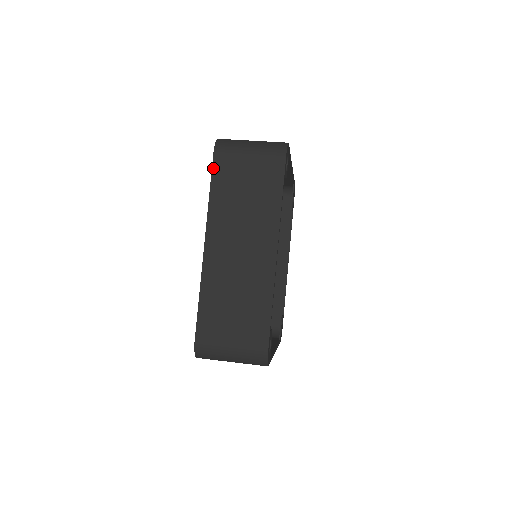
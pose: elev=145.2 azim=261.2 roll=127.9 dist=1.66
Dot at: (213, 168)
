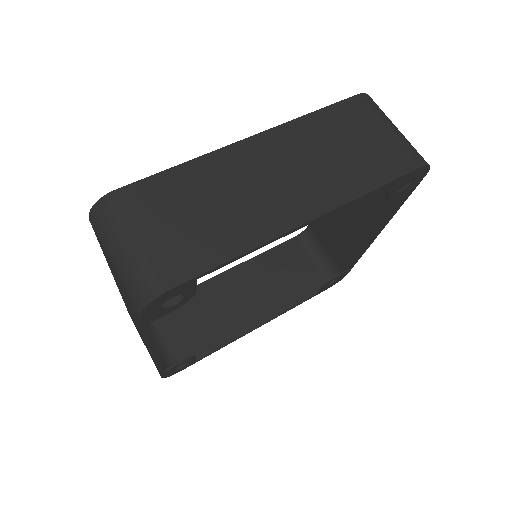
Dot at: (95, 233)
